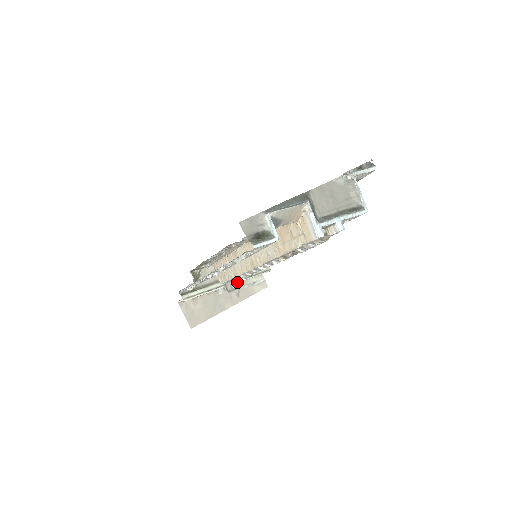
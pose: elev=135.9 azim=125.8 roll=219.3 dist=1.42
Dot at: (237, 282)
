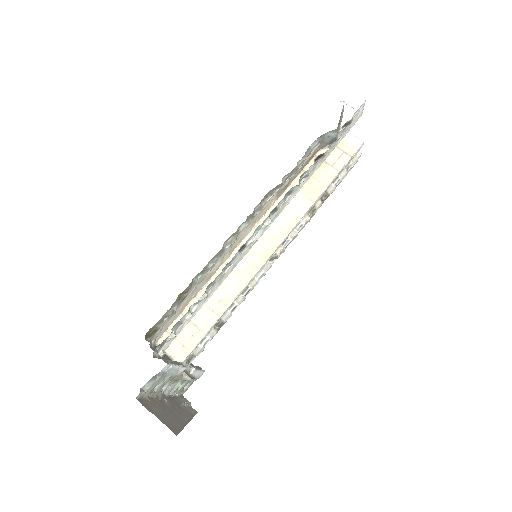
Dot at: (170, 398)
